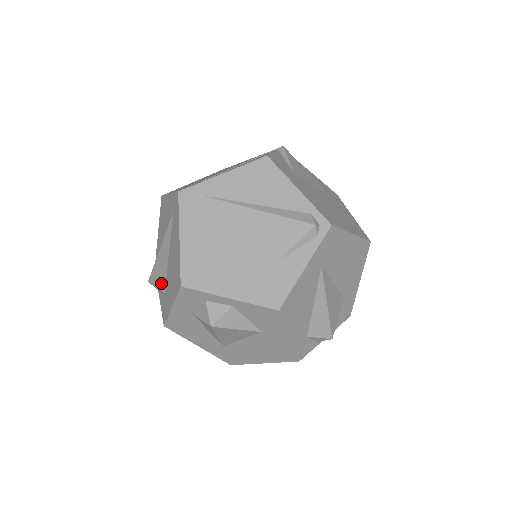
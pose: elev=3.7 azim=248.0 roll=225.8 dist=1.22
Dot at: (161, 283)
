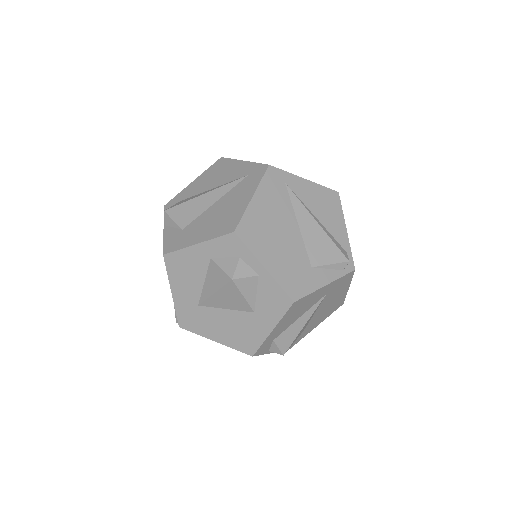
Dot at: (184, 220)
